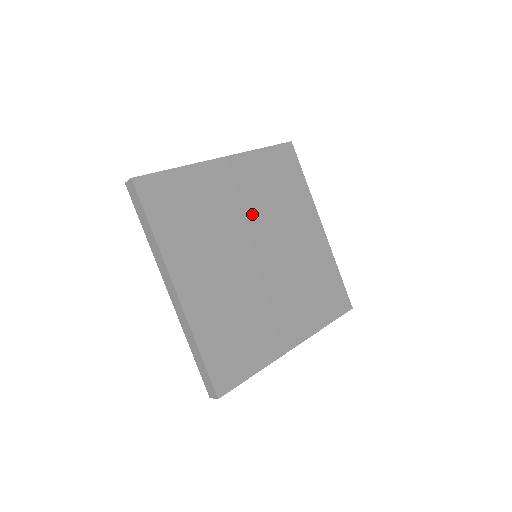
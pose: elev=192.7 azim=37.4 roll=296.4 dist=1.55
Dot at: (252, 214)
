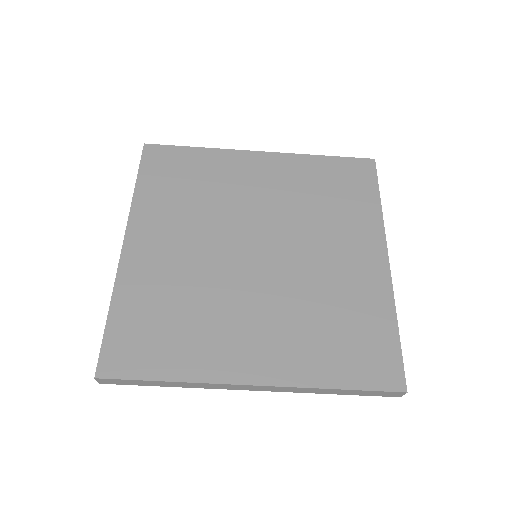
Dot at: (270, 209)
